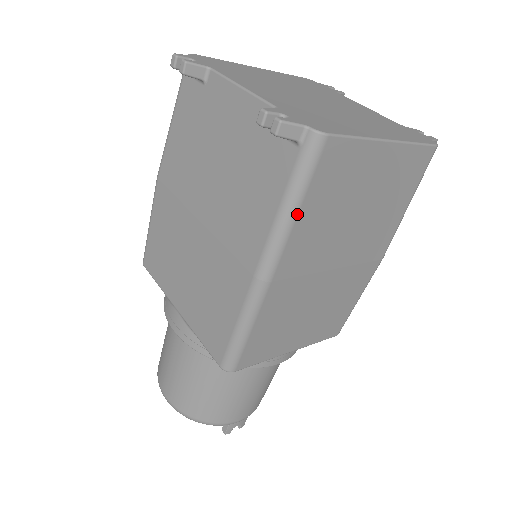
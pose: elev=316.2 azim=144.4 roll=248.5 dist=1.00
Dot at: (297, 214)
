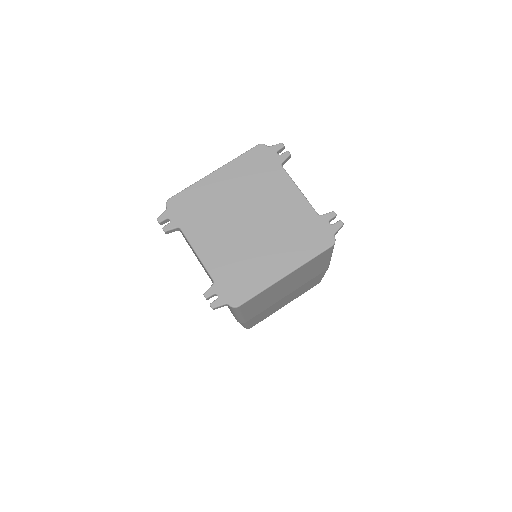
Dot at: (242, 315)
